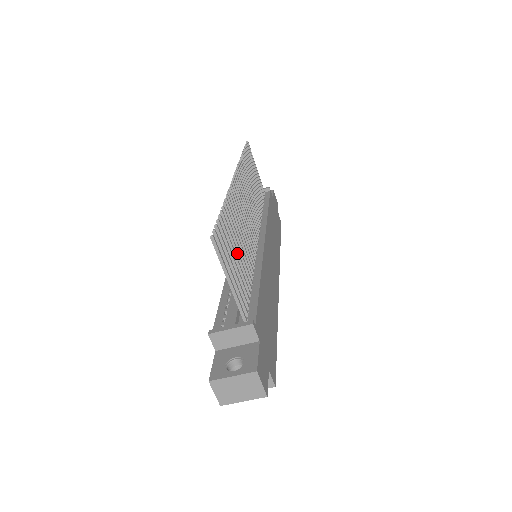
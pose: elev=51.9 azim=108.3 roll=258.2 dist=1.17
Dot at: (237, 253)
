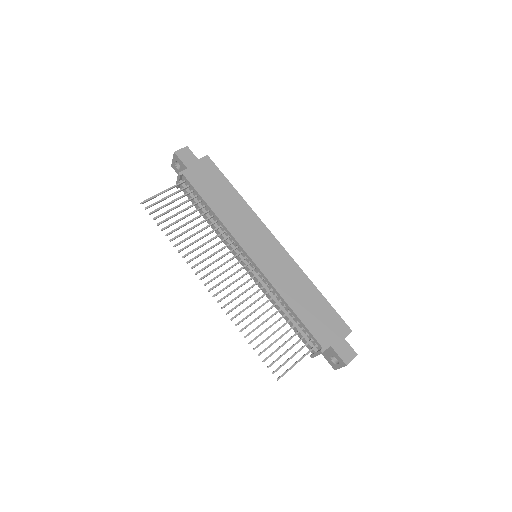
Dot at: occluded
